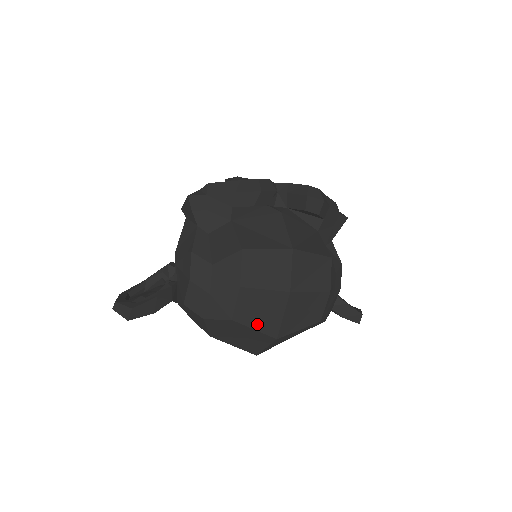
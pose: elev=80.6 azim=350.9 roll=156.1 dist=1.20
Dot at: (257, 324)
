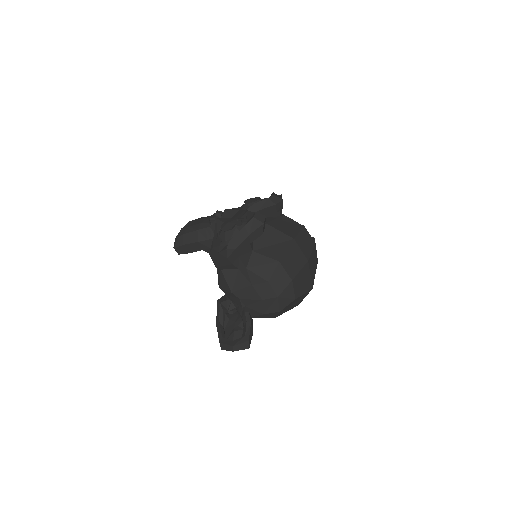
Dot at: (304, 290)
